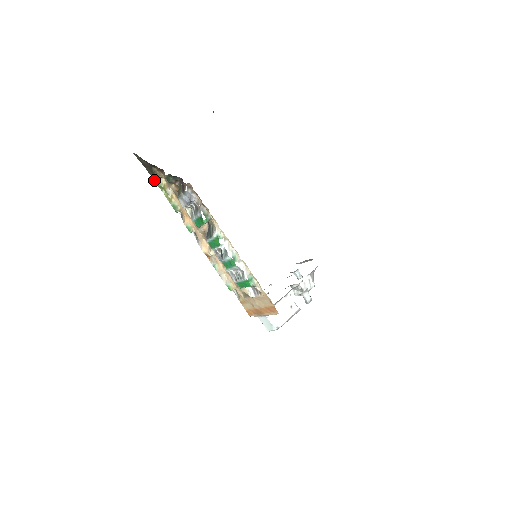
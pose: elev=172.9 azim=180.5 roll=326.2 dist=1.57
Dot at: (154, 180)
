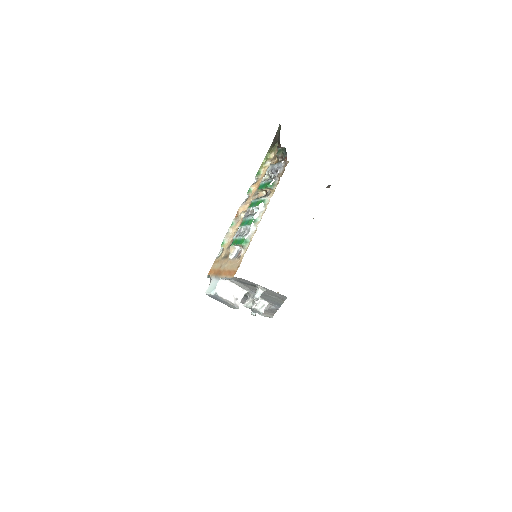
Dot at: (269, 150)
